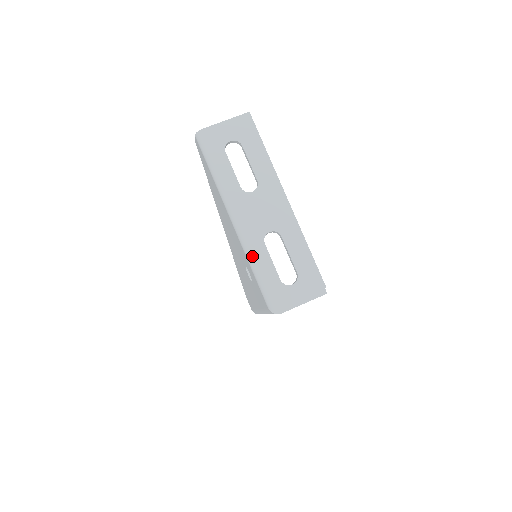
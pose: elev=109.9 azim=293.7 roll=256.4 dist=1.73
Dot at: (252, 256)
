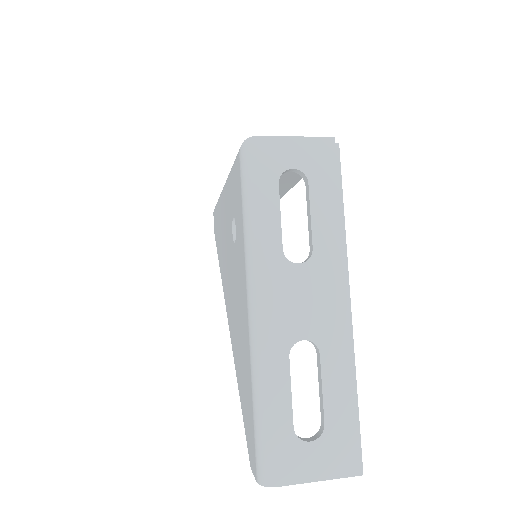
Dot at: occluded
